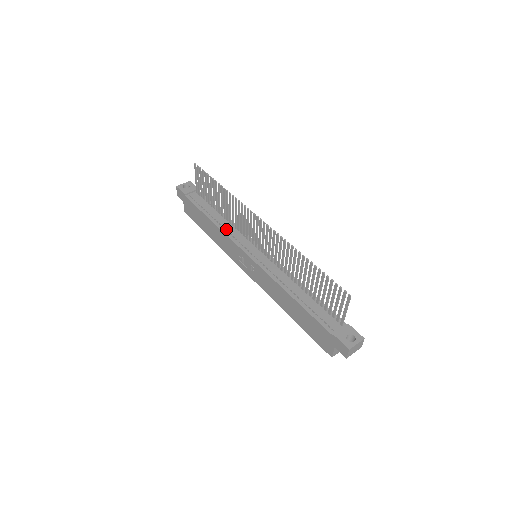
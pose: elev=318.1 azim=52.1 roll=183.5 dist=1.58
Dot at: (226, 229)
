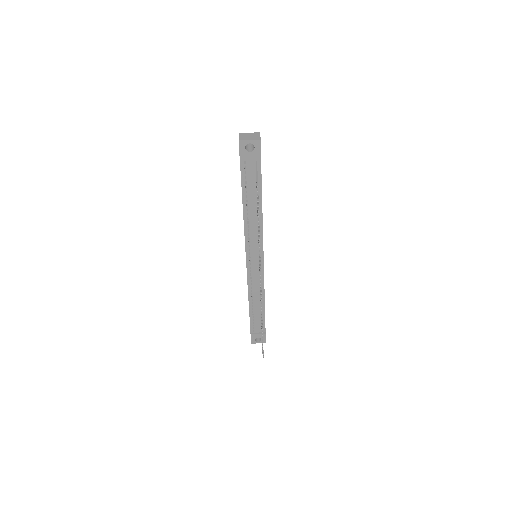
Dot at: (249, 227)
